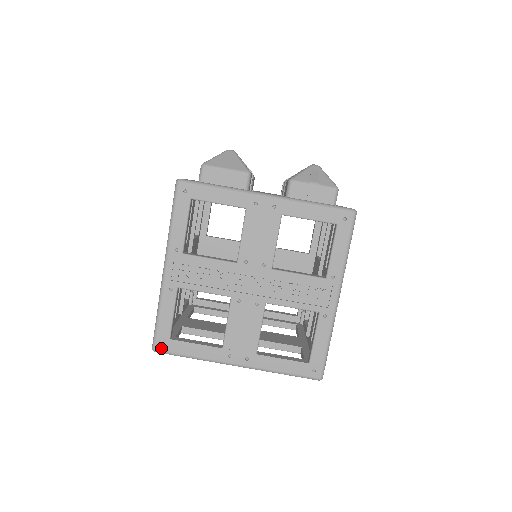
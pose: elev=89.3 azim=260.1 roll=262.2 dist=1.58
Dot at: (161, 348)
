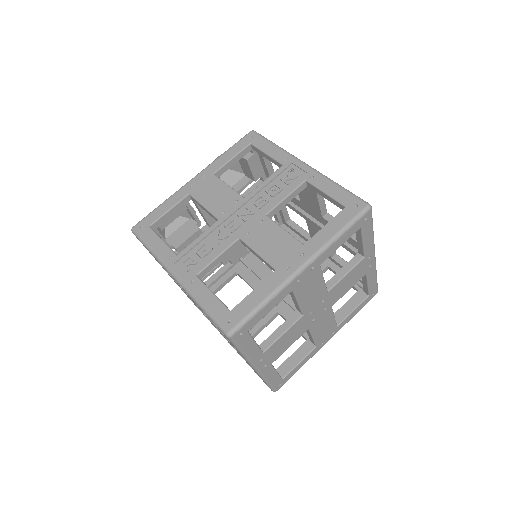
Dot at: (231, 325)
